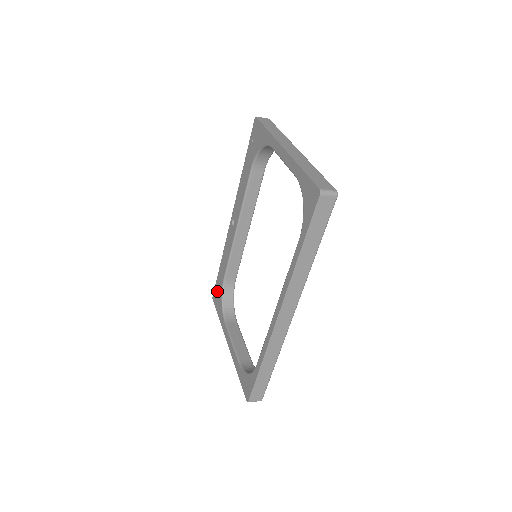
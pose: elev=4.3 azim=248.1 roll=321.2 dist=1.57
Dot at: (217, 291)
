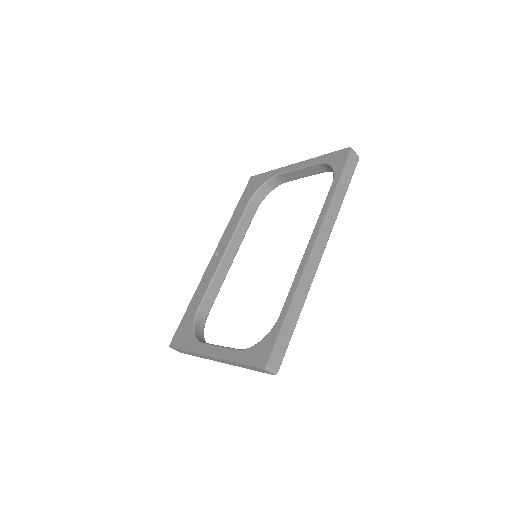
Dot at: (182, 329)
